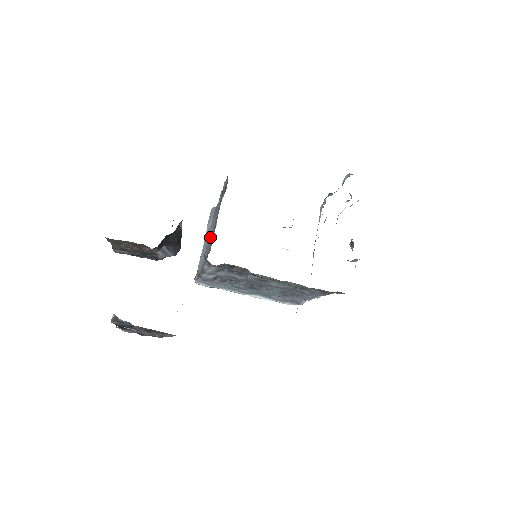
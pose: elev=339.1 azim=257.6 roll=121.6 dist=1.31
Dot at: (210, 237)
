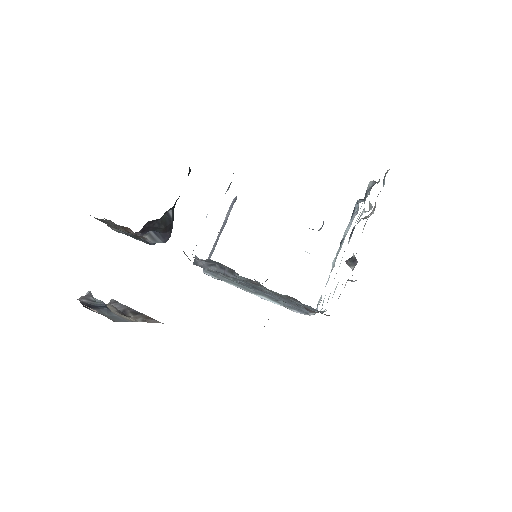
Dot at: occluded
